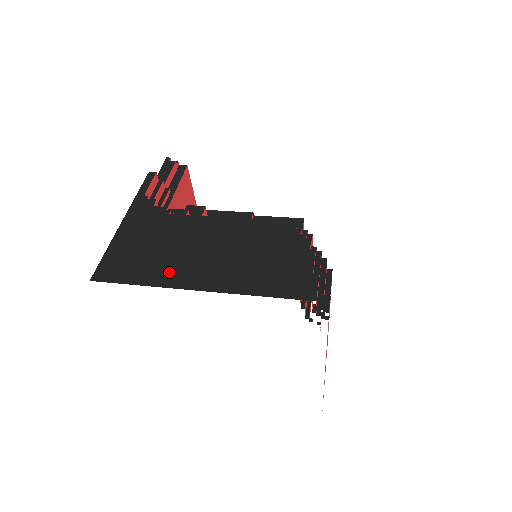
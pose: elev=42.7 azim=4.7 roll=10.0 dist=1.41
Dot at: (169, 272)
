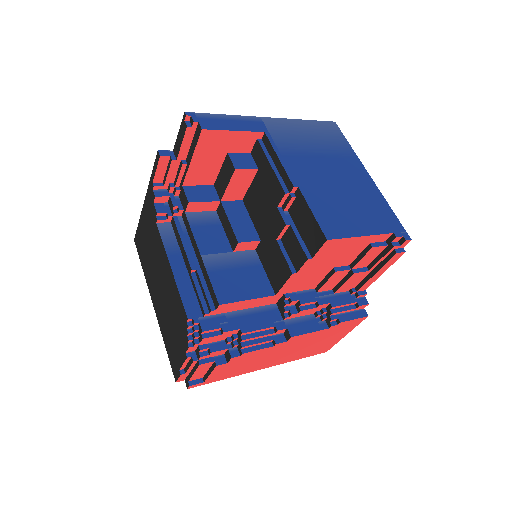
Dot at: (149, 276)
